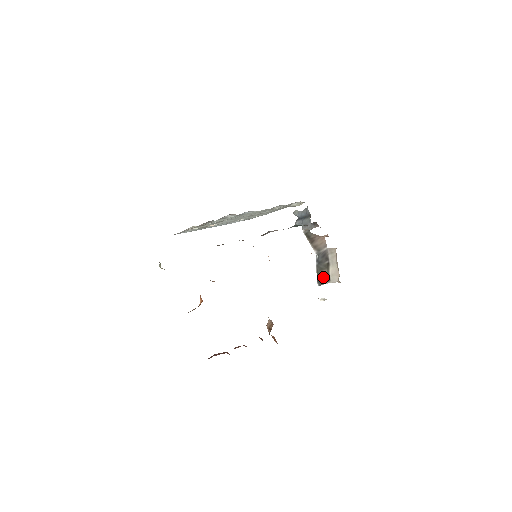
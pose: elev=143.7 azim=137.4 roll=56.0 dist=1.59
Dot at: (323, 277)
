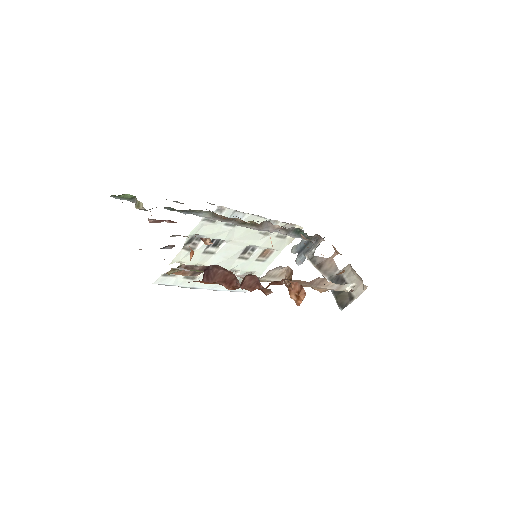
Dot at: (344, 299)
